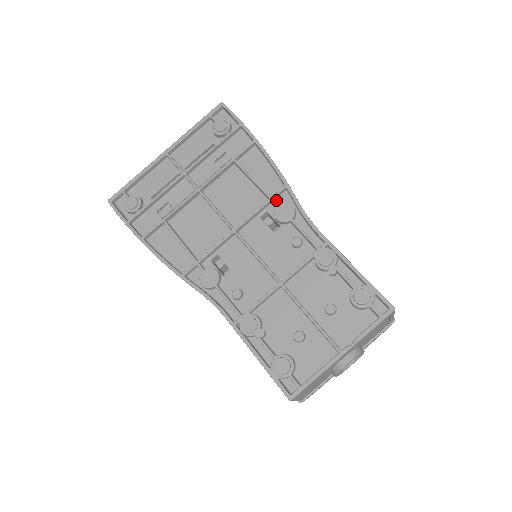
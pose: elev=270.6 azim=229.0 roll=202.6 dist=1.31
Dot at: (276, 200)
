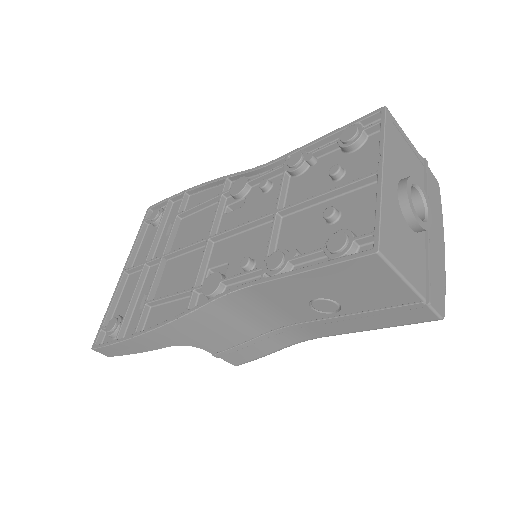
Dot at: (228, 194)
